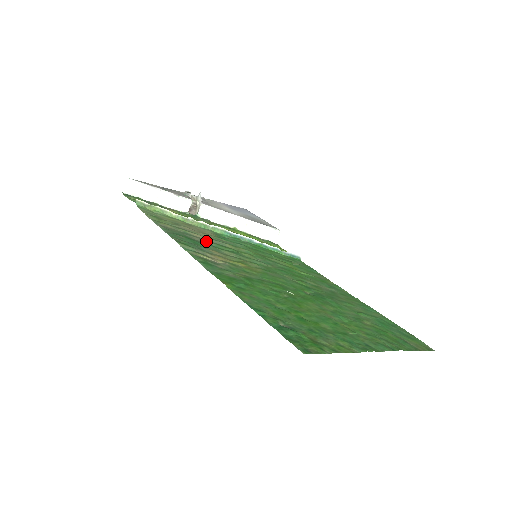
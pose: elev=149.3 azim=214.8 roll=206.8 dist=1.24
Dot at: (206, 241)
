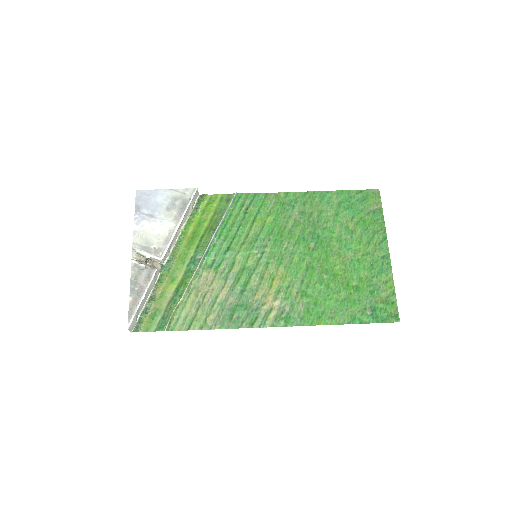
Dot at: (234, 292)
